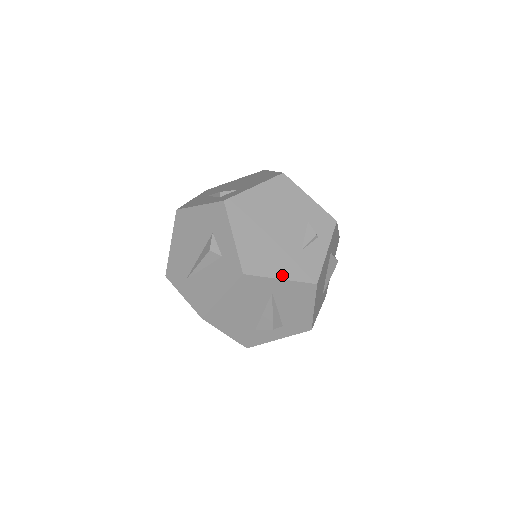
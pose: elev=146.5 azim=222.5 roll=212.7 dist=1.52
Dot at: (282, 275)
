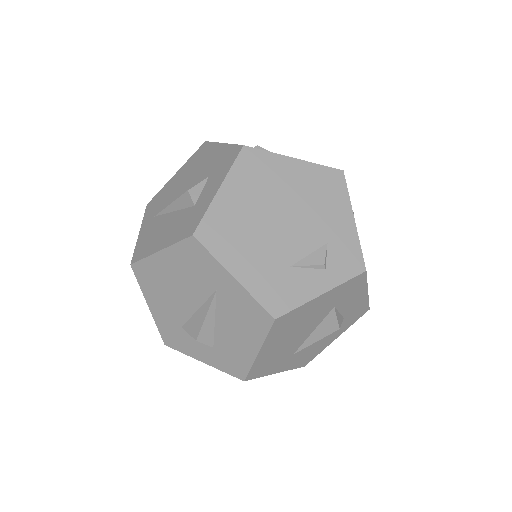
Dot at: (239, 274)
